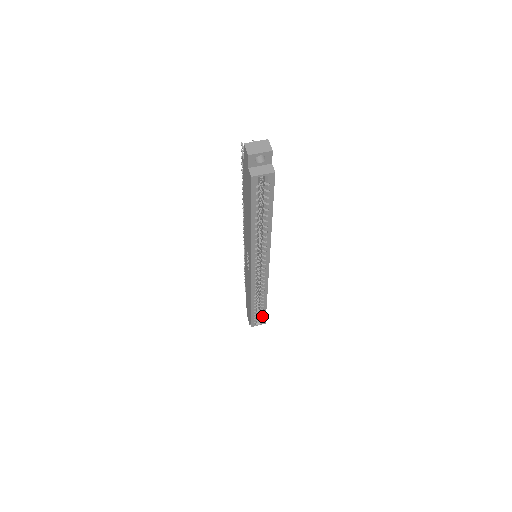
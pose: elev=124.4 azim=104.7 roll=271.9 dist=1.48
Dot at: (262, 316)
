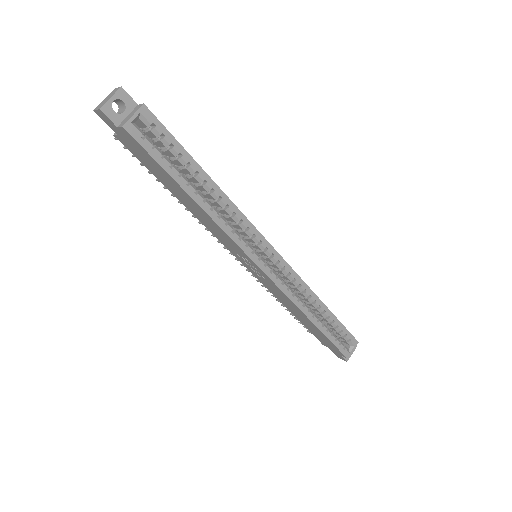
Dot at: (343, 333)
